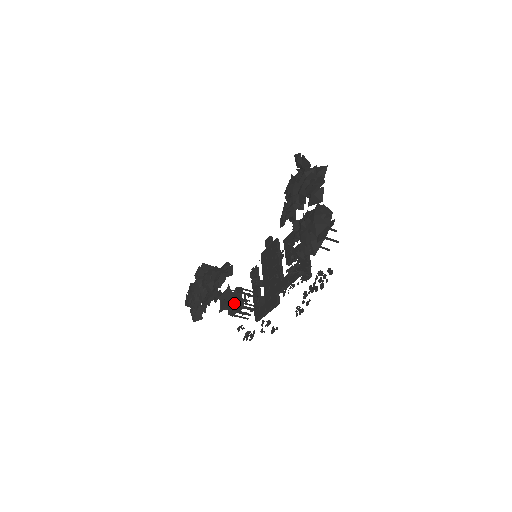
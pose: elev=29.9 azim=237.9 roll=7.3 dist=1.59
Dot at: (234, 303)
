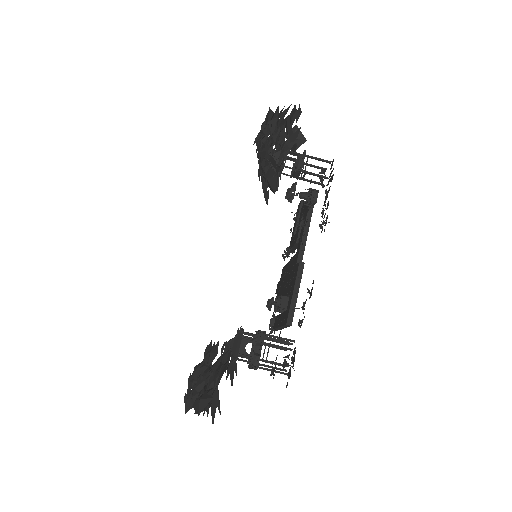
Dot at: (252, 340)
